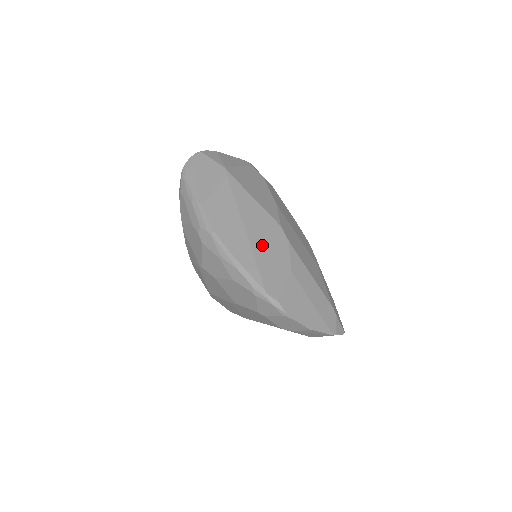
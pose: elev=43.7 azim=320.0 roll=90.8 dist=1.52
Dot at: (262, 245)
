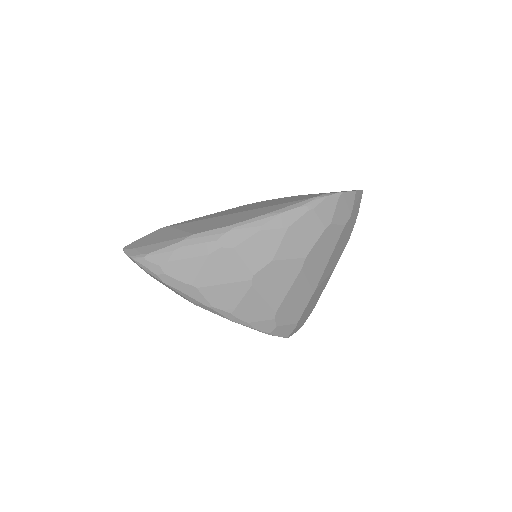
Dot at: (261, 206)
